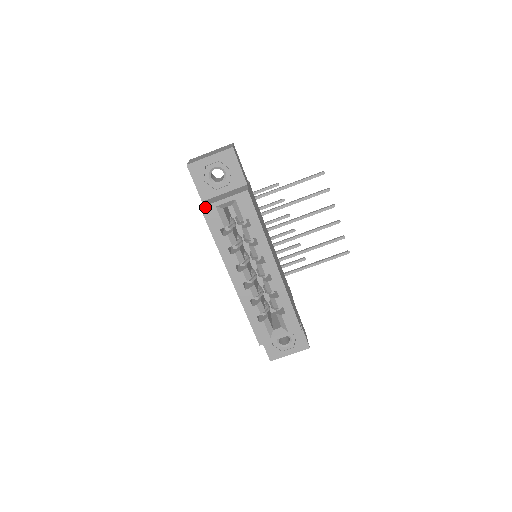
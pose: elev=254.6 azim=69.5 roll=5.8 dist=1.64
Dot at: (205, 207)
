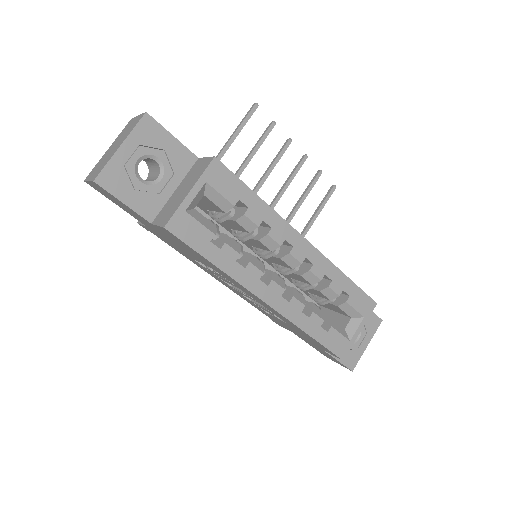
Dot at: (170, 222)
